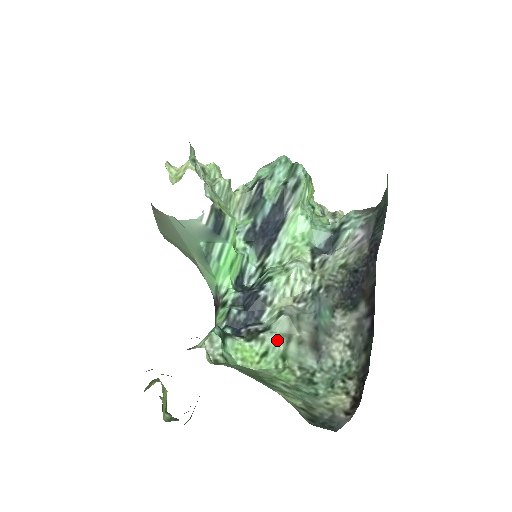
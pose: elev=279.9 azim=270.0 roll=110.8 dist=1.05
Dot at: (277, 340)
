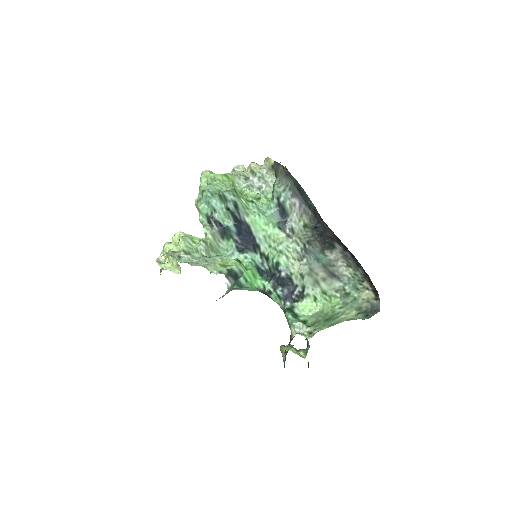
Dot at: (313, 288)
